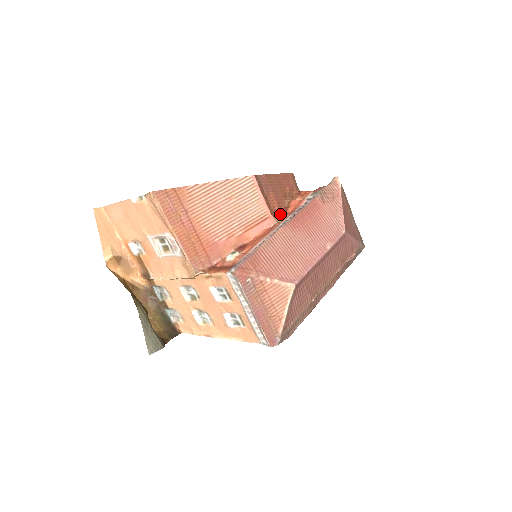
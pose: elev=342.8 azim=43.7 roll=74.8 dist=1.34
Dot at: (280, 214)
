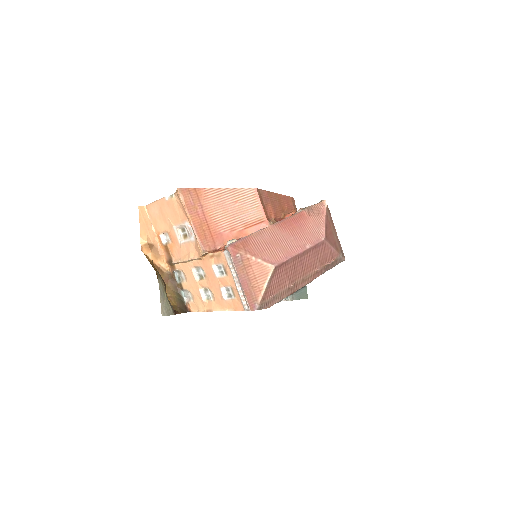
Dot at: (275, 221)
